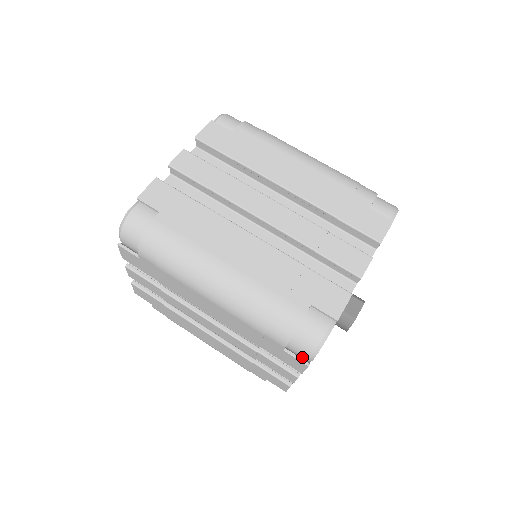
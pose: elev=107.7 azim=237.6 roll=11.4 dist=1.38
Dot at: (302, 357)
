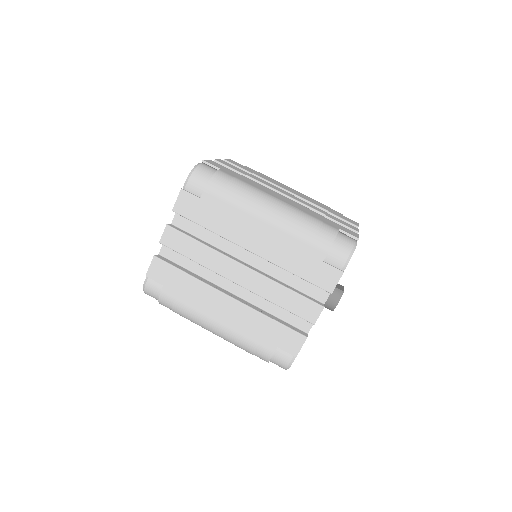
Dot at: (338, 265)
